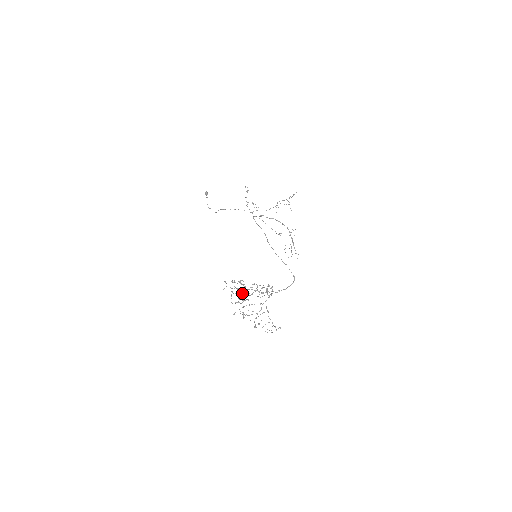
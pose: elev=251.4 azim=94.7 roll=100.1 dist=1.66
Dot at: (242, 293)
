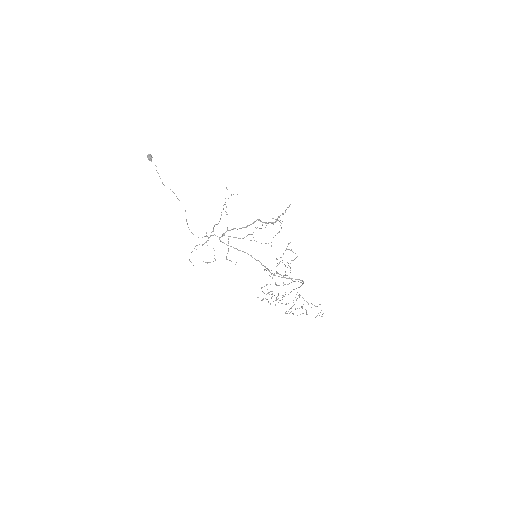
Dot at: (276, 297)
